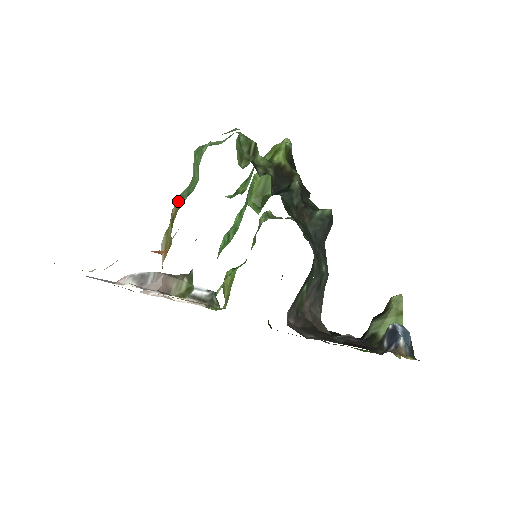
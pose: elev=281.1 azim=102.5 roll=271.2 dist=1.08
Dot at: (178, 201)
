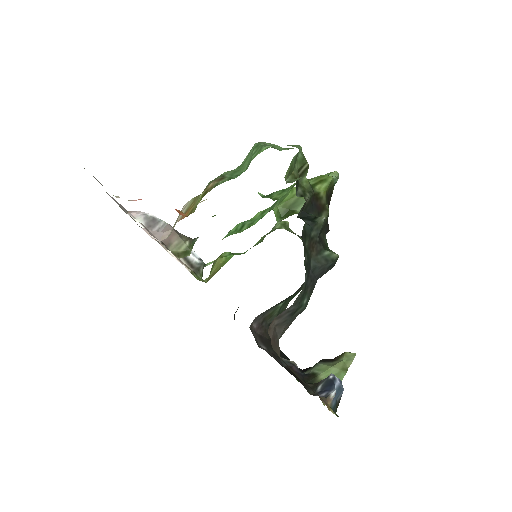
Dot at: (219, 179)
